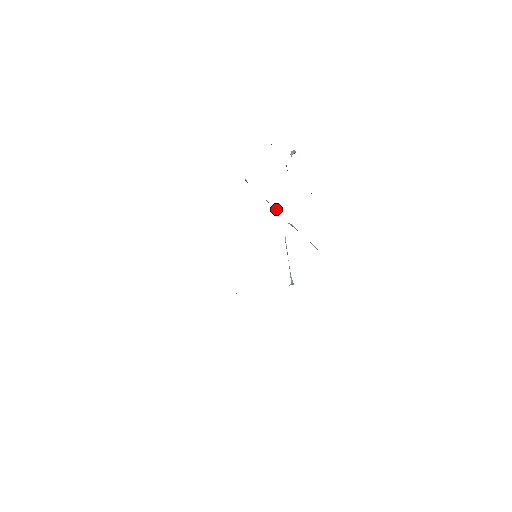
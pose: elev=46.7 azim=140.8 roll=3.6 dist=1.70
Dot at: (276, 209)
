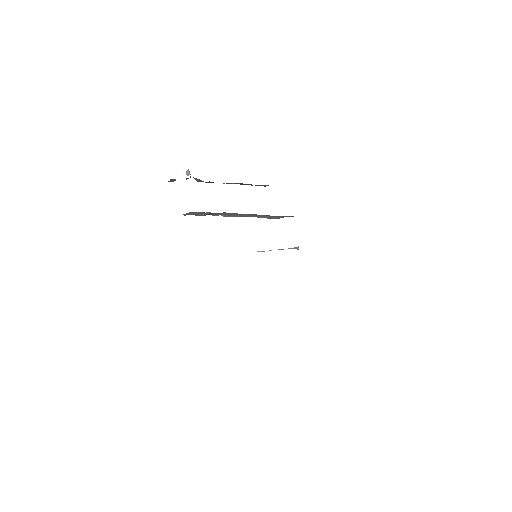
Dot at: (225, 216)
